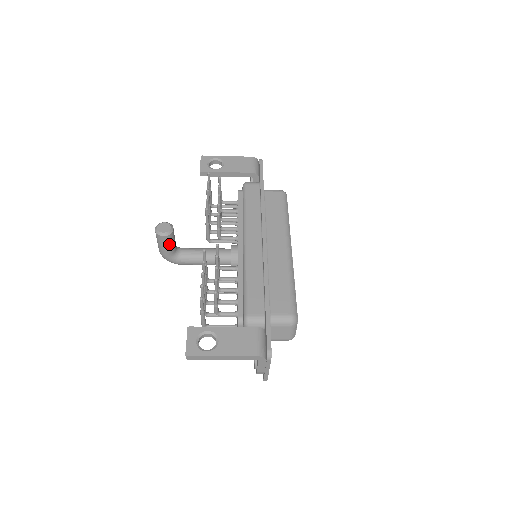
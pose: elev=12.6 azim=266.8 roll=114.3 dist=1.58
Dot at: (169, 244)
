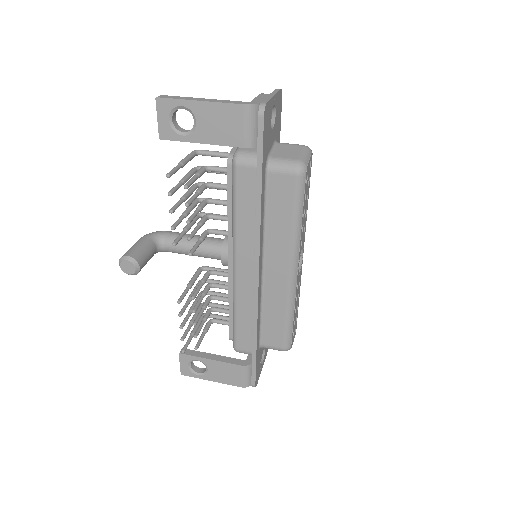
Dot at: occluded
